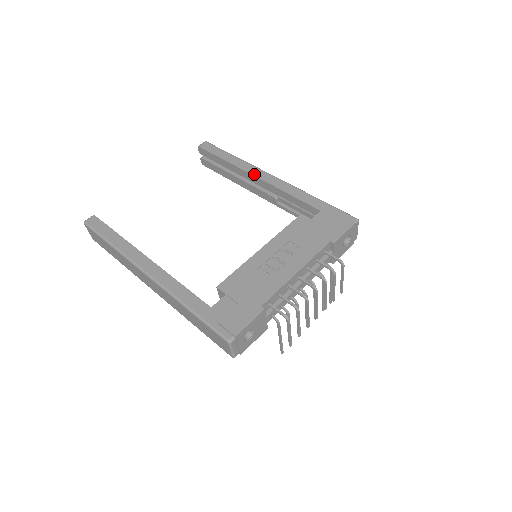
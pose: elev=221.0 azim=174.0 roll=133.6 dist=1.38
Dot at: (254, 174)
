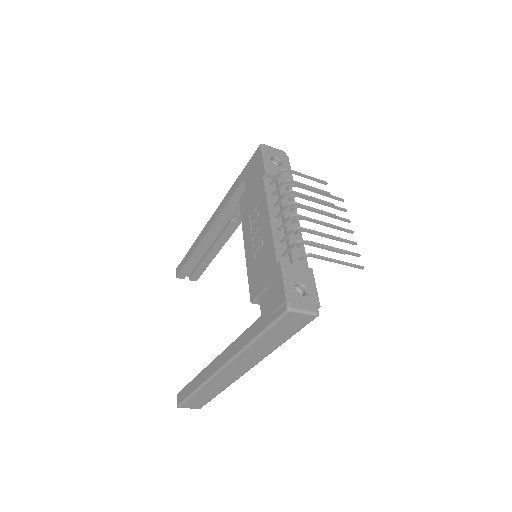
Dot at: (205, 233)
